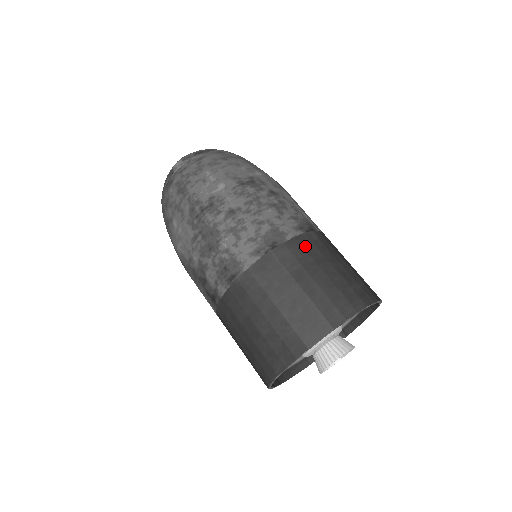
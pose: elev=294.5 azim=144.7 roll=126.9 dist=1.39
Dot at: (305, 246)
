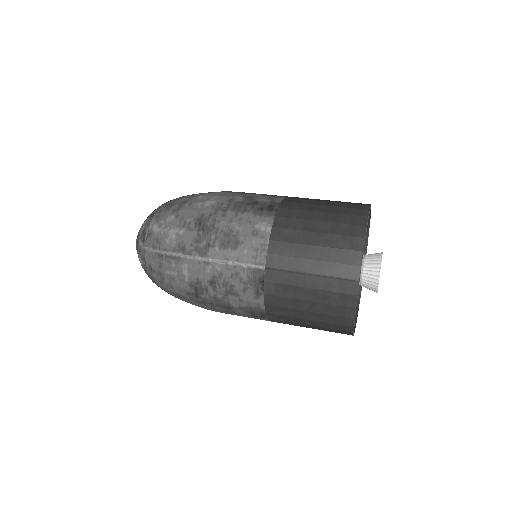
Dot at: occluded
